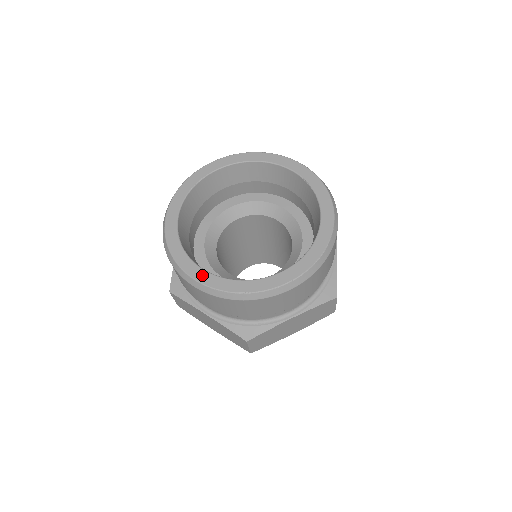
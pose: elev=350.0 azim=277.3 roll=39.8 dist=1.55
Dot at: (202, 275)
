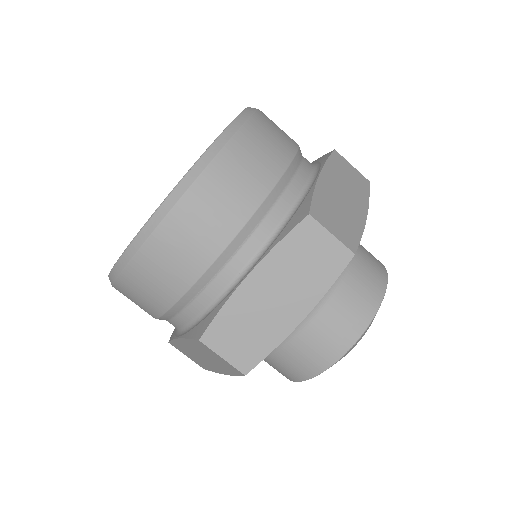
Dot at: occluded
